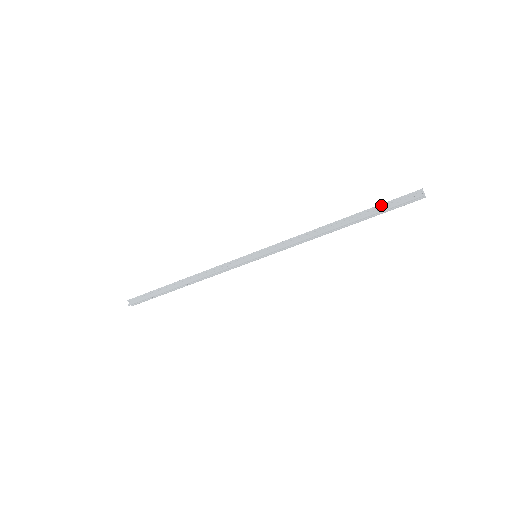
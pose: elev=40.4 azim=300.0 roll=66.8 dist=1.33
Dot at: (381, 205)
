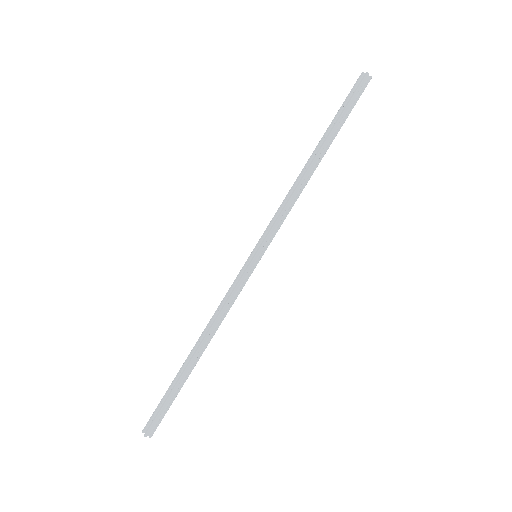
Dot at: (338, 112)
